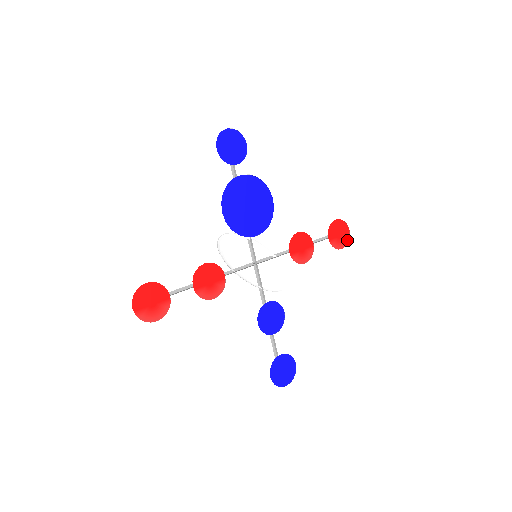
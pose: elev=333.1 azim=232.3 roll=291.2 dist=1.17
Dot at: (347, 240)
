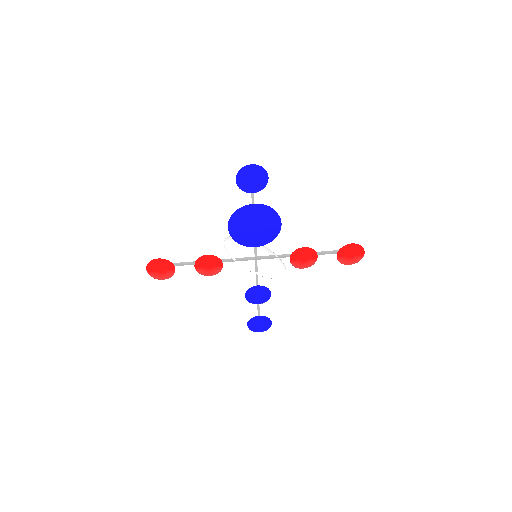
Dot at: (359, 259)
